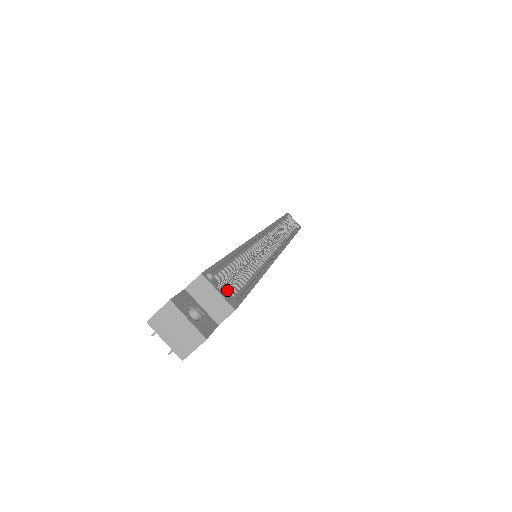
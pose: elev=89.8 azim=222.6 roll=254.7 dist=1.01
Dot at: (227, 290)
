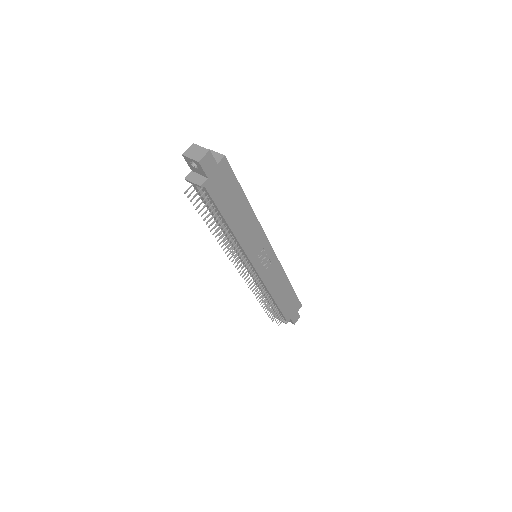
Dot at: occluded
